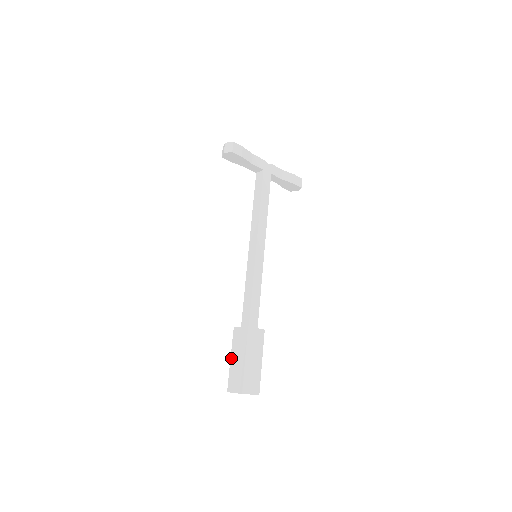
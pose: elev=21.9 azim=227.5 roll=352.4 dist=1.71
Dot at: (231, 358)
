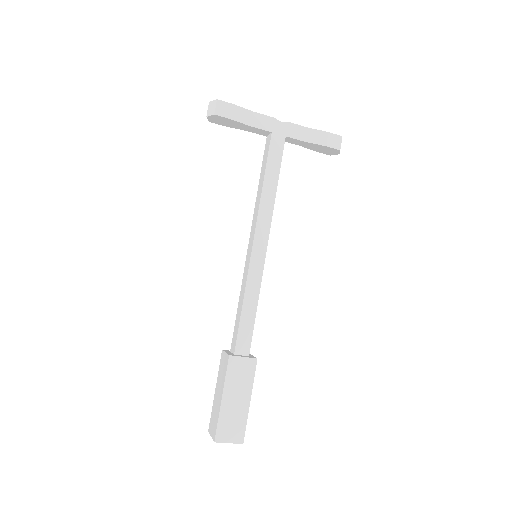
Dot at: (215, 390)
